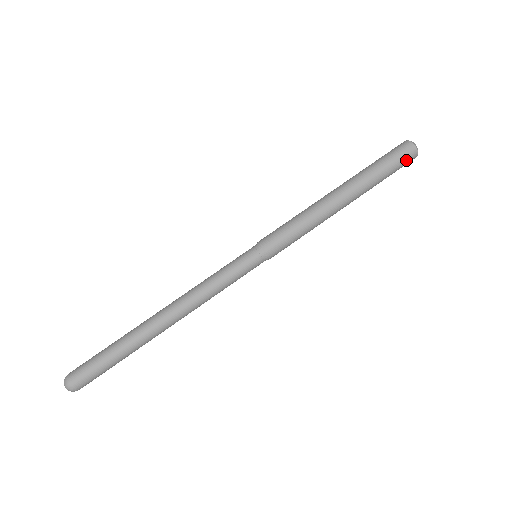
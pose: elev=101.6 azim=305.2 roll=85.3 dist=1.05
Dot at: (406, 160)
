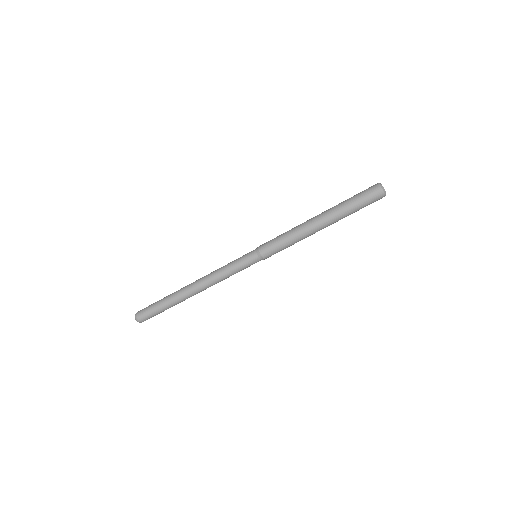
Dot at: (374, 200)
